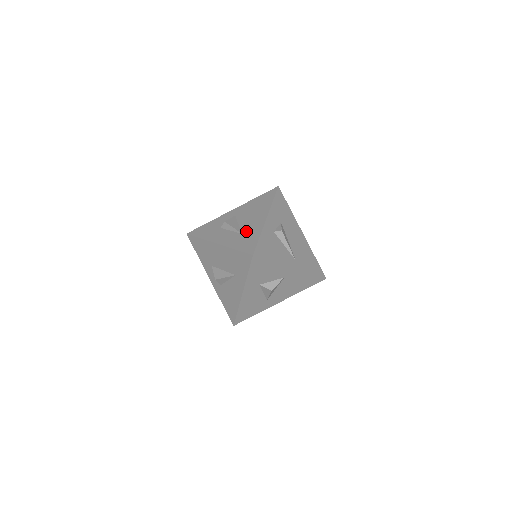
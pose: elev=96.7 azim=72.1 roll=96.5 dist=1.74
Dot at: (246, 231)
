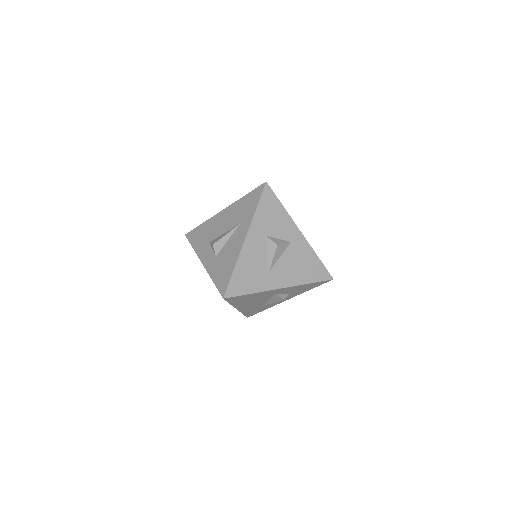
Dot at: occluded
